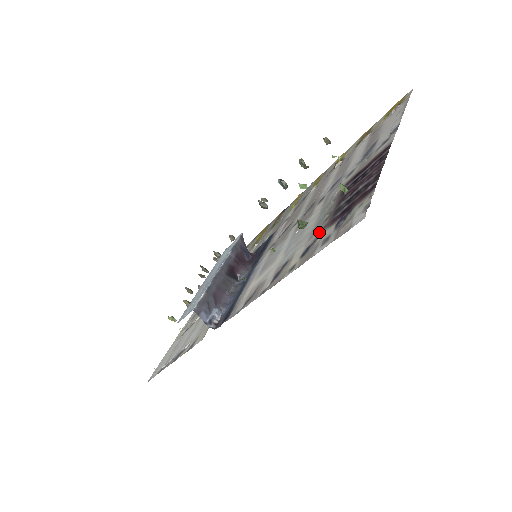
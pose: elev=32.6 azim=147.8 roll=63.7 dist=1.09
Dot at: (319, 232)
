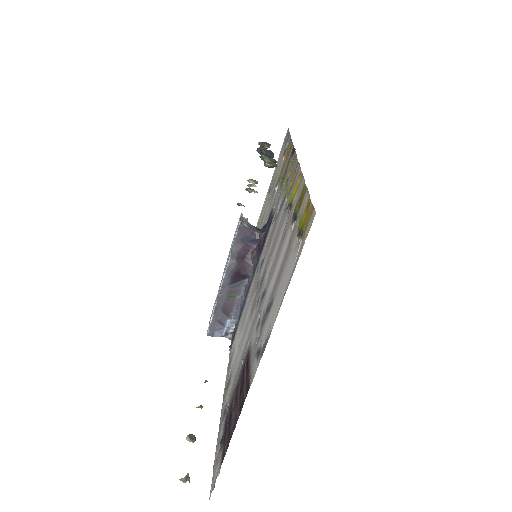
Dot at: (227, 407)
